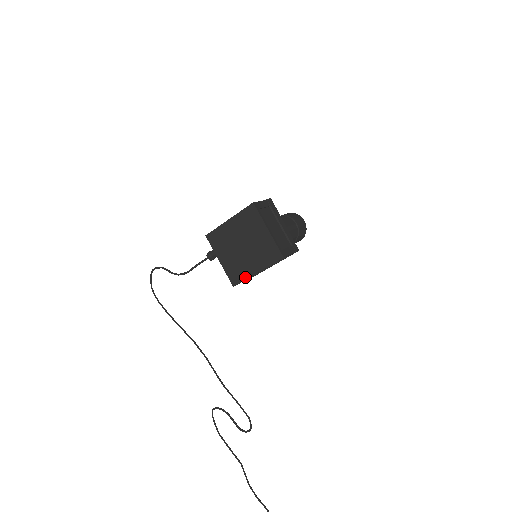
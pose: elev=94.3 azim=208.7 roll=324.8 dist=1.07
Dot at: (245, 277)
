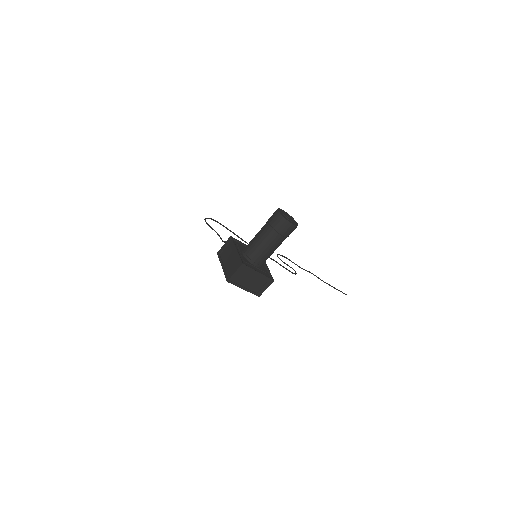
Dot at: occluded
